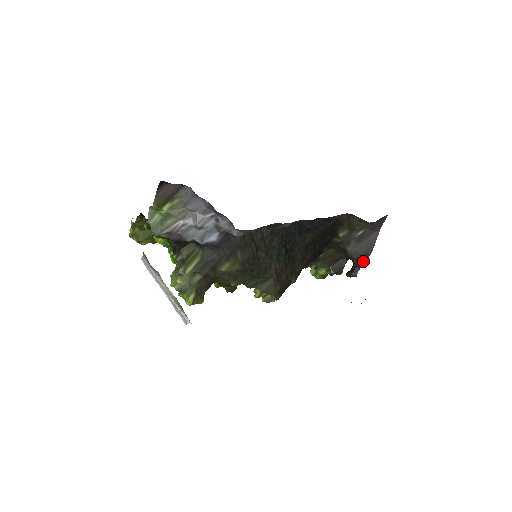
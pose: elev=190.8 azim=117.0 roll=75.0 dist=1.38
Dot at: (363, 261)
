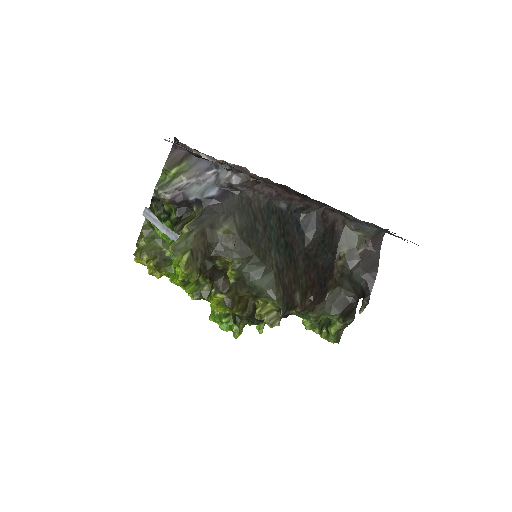
Dot at: (371, 282)
